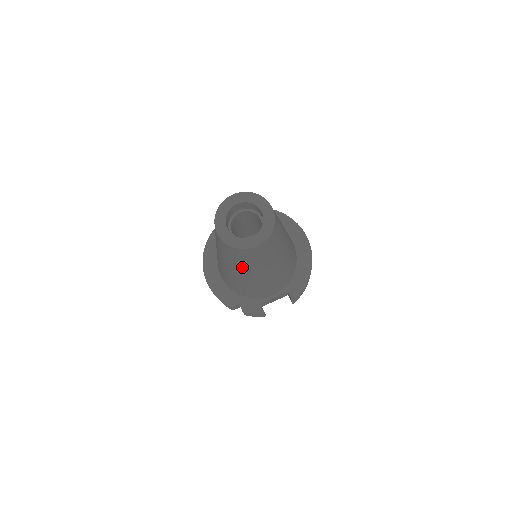
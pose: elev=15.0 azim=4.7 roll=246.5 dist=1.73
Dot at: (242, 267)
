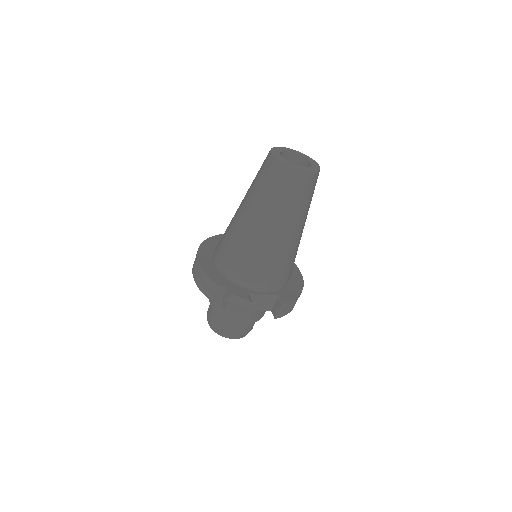
Dot at: (272, 207)
